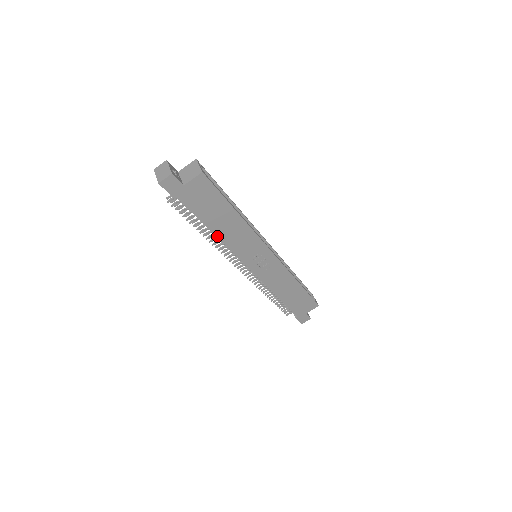
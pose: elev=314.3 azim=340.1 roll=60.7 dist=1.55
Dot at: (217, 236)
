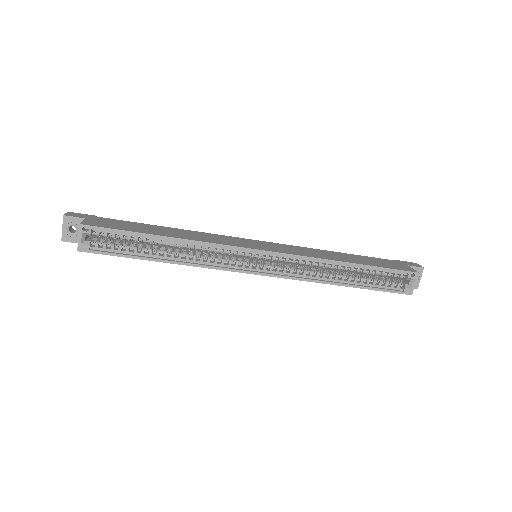
Dot at: occluded
